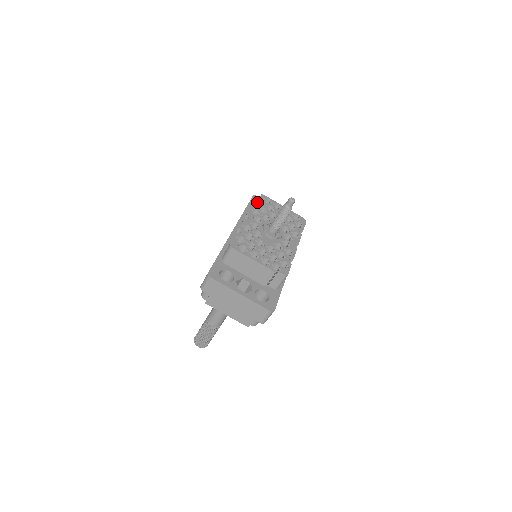
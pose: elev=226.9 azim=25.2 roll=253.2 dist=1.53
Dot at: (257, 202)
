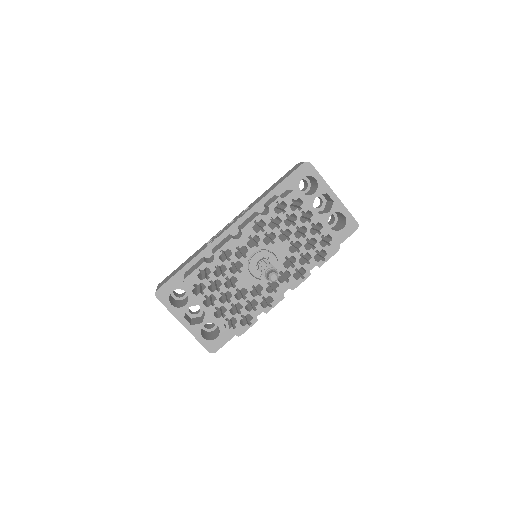
Dot at: (274, 207)
